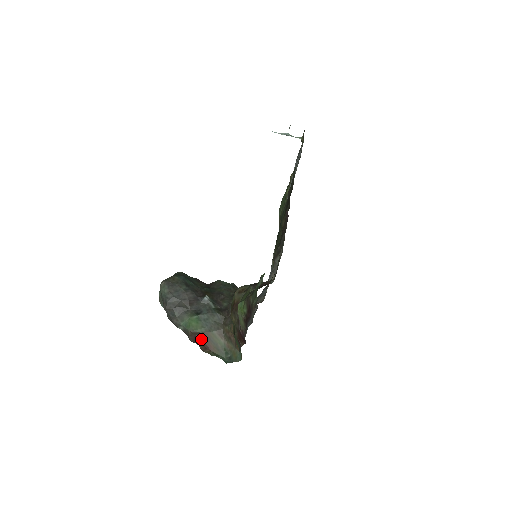
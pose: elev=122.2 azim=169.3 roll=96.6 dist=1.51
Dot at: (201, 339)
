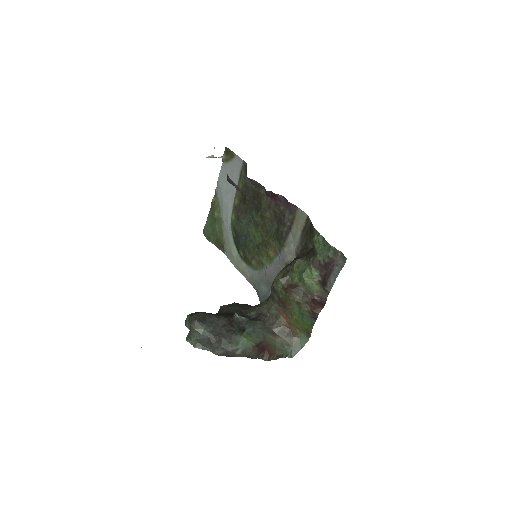
Dot at: (263, 349)
